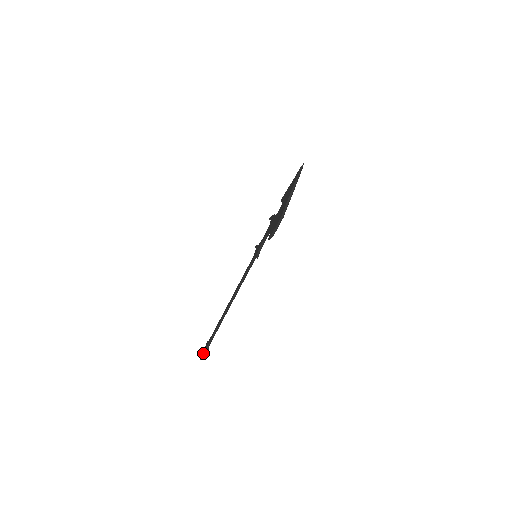
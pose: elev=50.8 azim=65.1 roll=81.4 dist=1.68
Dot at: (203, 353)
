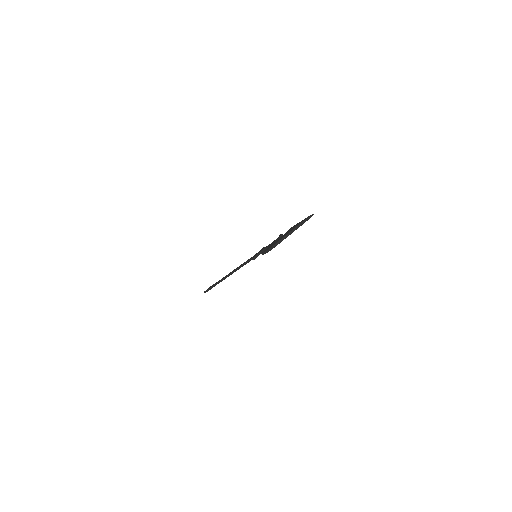
Dot at: (206, 290)
